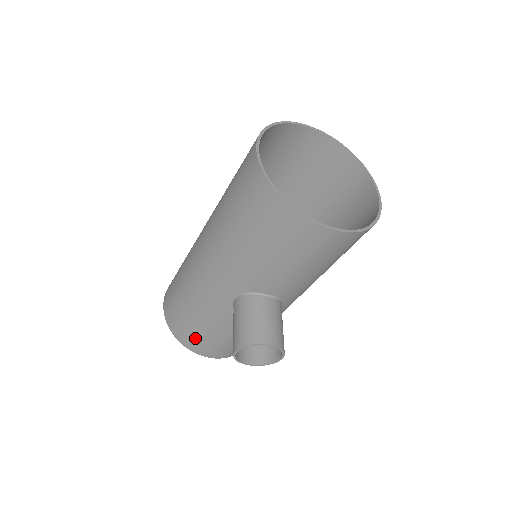
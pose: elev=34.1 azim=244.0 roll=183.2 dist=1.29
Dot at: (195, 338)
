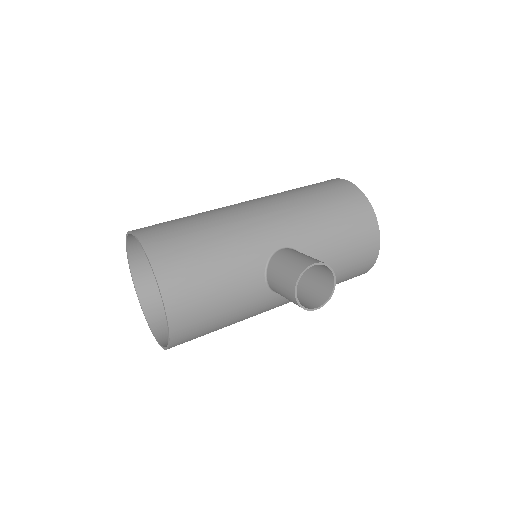
Dot at: (187, 272)
